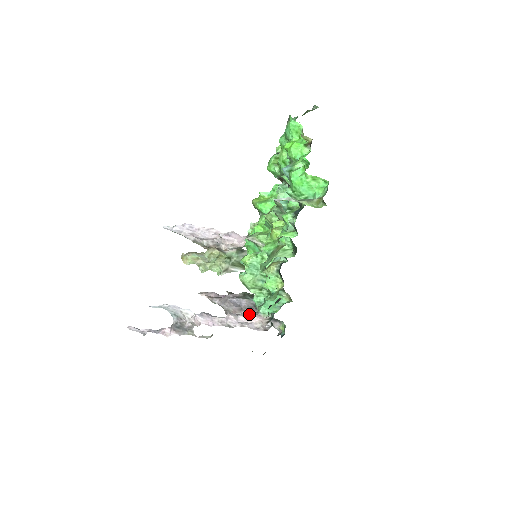
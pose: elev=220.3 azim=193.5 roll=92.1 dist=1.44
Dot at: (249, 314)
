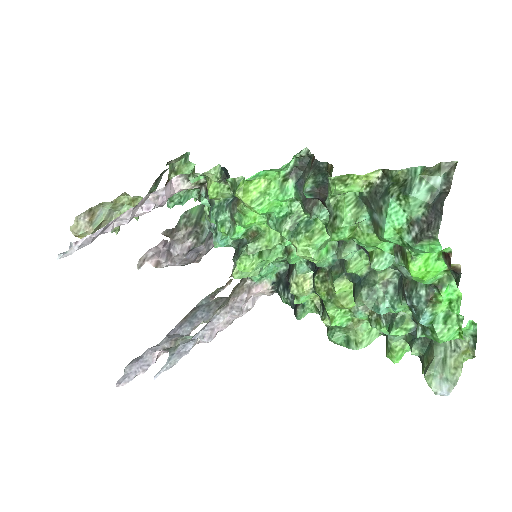
Dot at: (249, 295)
